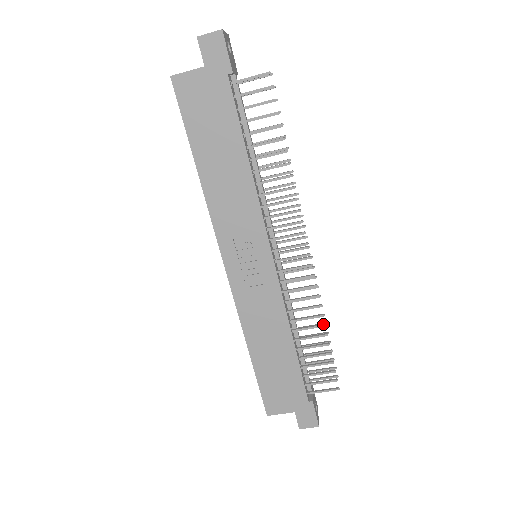
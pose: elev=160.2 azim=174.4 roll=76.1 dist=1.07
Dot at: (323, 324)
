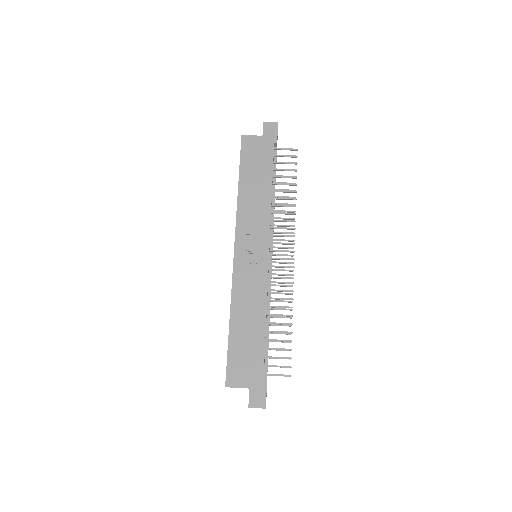
Dot at: occluded
